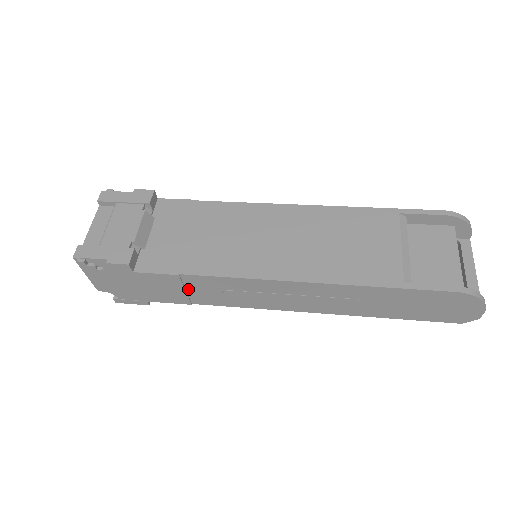
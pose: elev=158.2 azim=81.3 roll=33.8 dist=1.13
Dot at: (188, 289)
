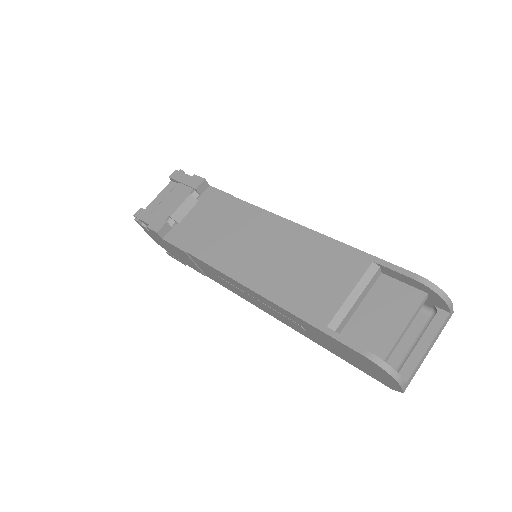
Dot at: (197, 264)
